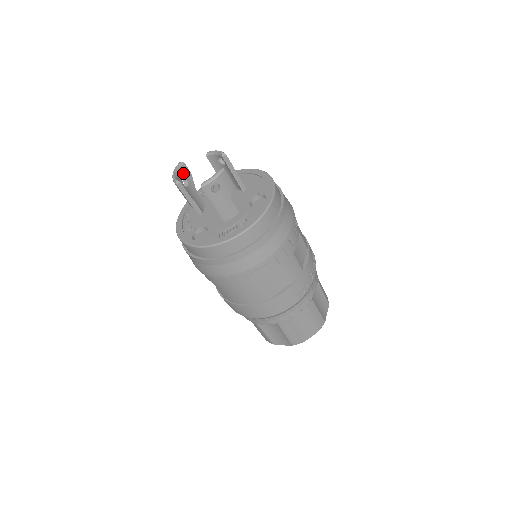
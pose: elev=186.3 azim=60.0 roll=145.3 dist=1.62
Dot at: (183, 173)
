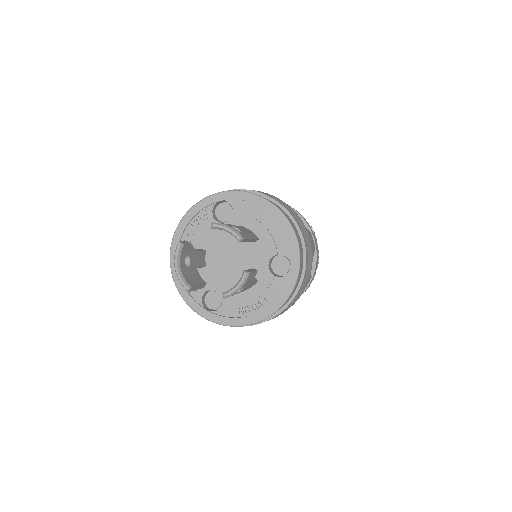
Dot at: (184, 254)
